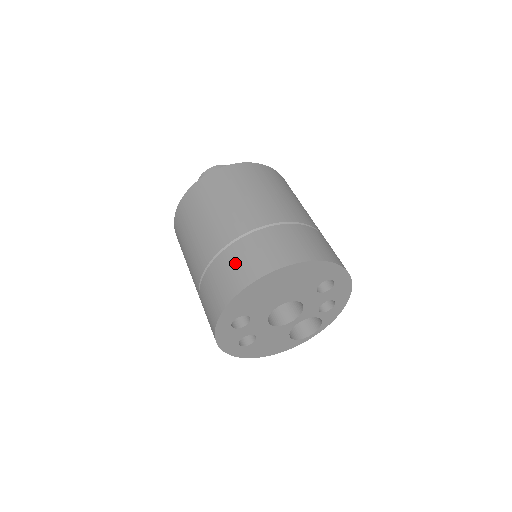
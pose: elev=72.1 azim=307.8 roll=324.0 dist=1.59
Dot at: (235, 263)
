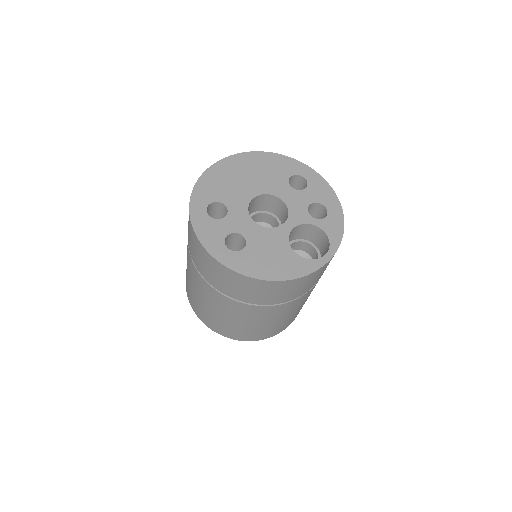
Dot at: occluded
